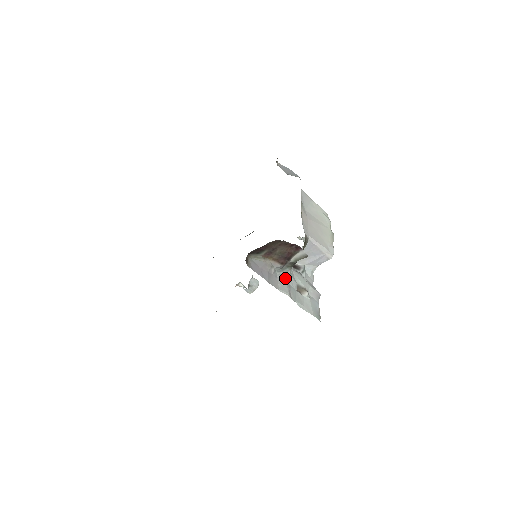
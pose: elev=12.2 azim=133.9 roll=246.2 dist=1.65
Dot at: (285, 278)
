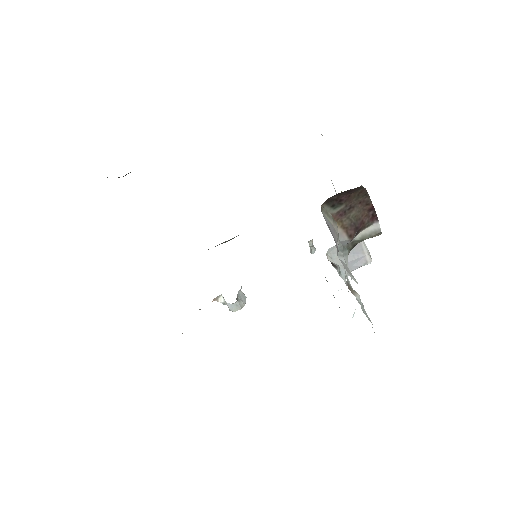
Dot at: (345, 262)
